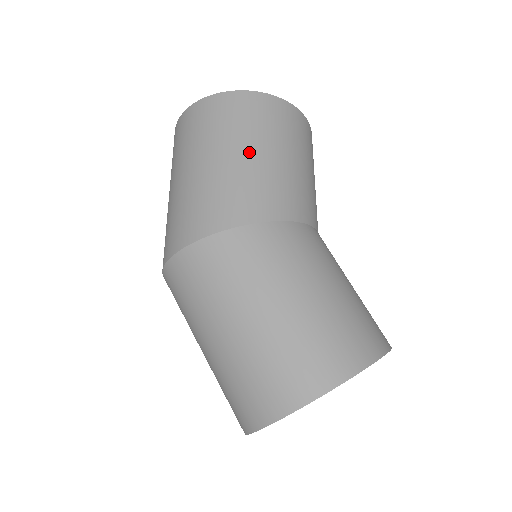
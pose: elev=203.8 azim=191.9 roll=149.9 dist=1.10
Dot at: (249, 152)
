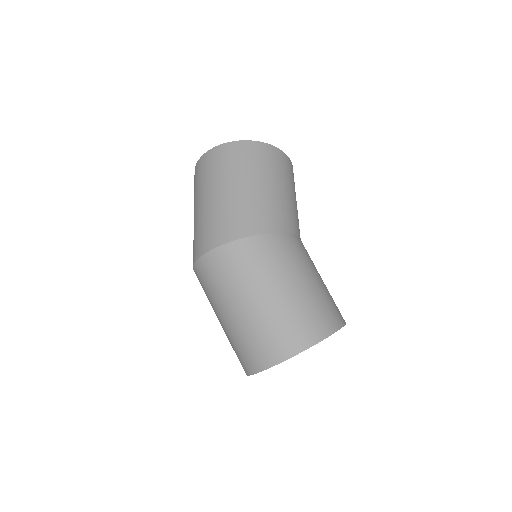
Dot at: (271, 185)
